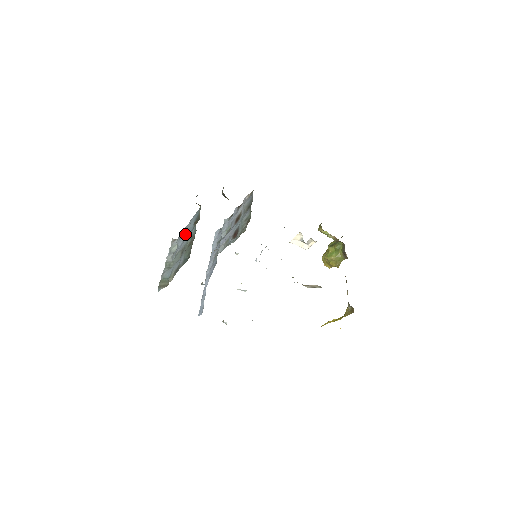
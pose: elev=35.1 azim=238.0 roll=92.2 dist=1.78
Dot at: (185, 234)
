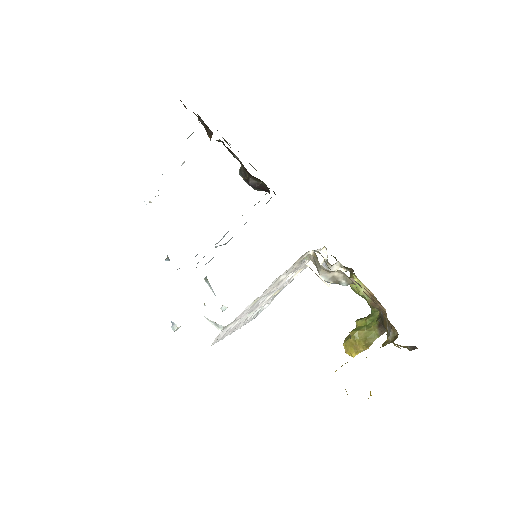
Dot at: occluded
